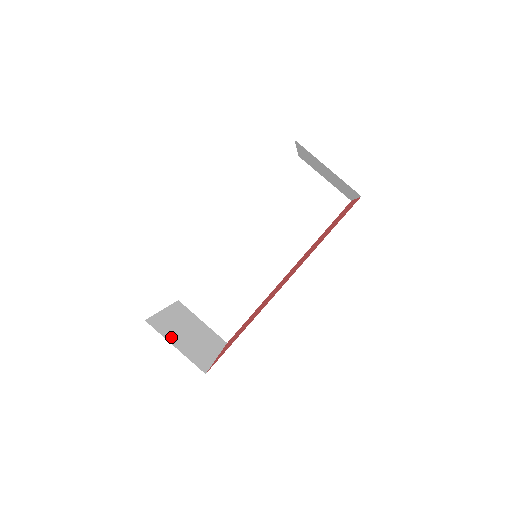
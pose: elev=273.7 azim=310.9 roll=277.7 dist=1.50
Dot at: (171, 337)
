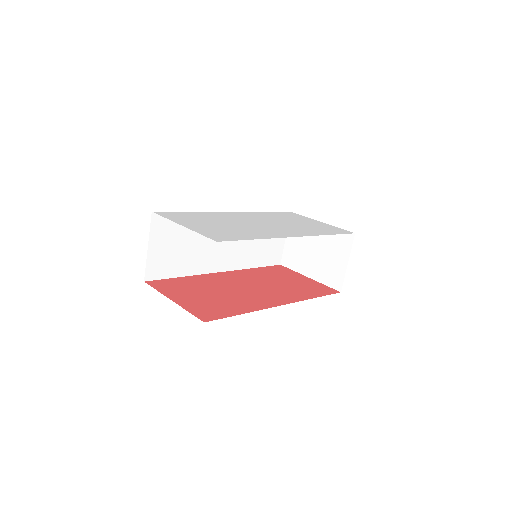
Dot at: occluded
